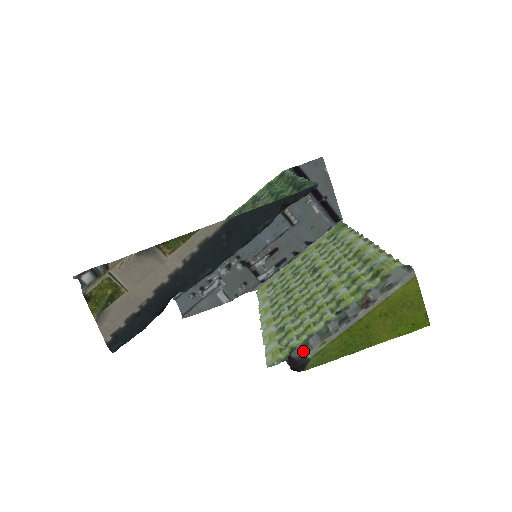
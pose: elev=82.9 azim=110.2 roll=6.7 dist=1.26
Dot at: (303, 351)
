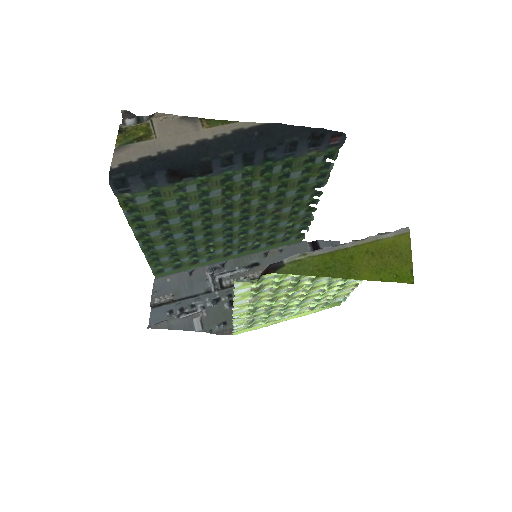
Dot at: (280, 261)
